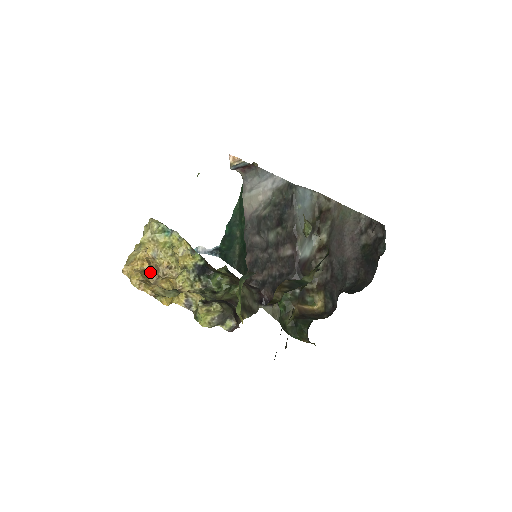
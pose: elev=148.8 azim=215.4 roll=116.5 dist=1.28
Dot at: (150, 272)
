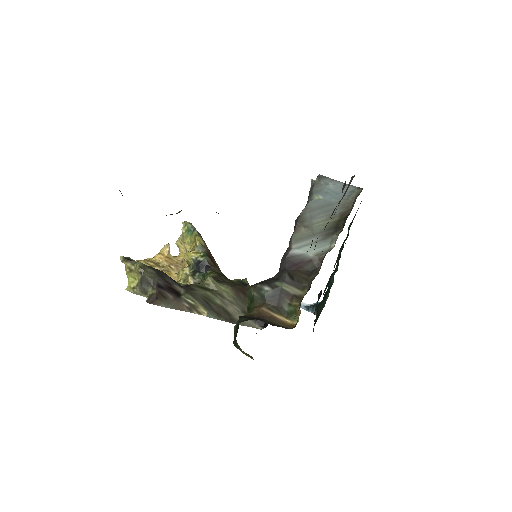
Dot at: (163, 266)
